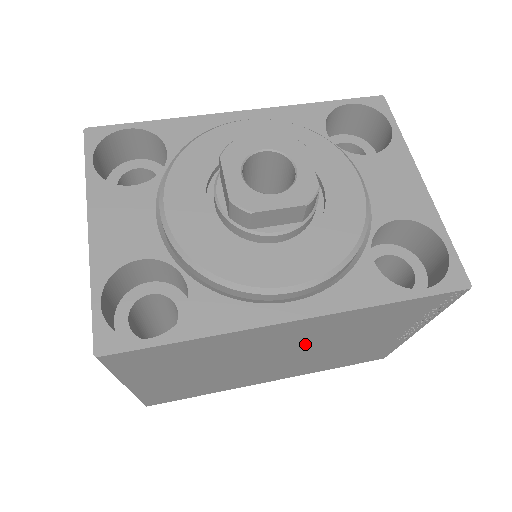
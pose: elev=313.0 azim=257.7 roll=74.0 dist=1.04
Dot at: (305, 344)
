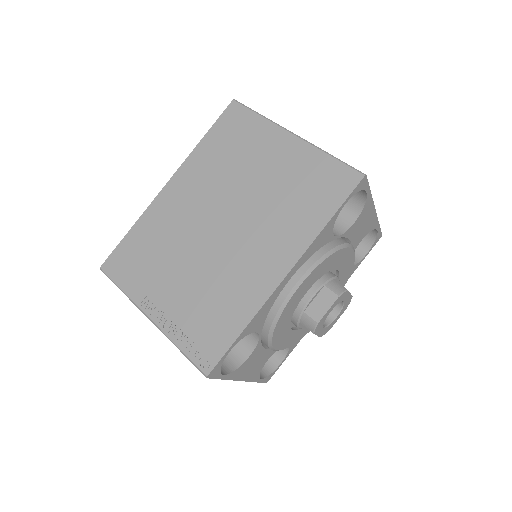
Dot at: occluded
